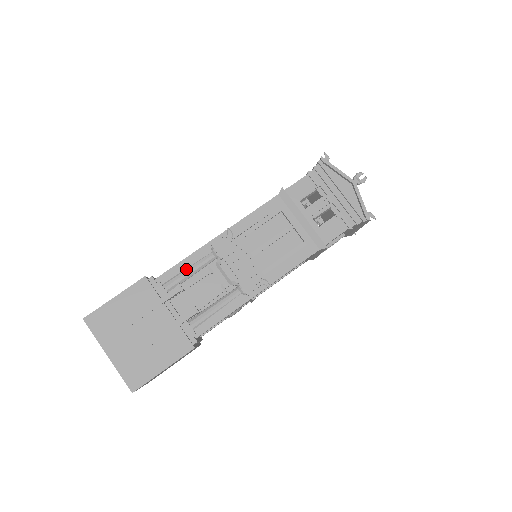
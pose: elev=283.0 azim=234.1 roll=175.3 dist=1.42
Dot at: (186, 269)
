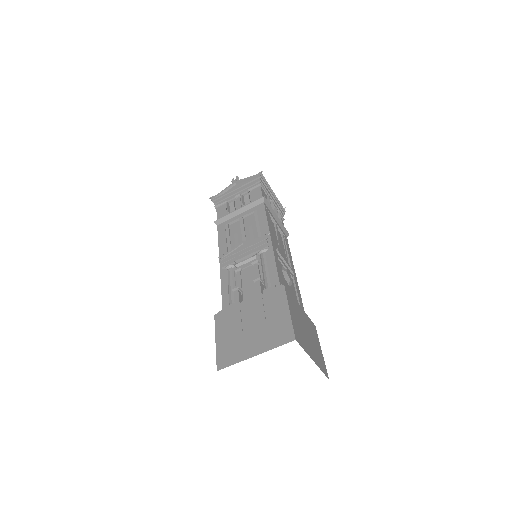
Dot at: (228, 288)
